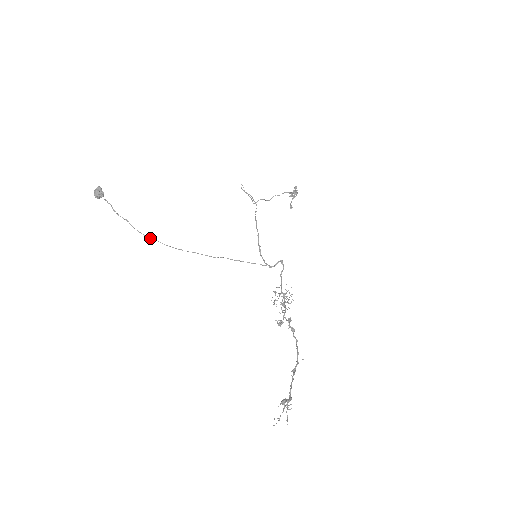
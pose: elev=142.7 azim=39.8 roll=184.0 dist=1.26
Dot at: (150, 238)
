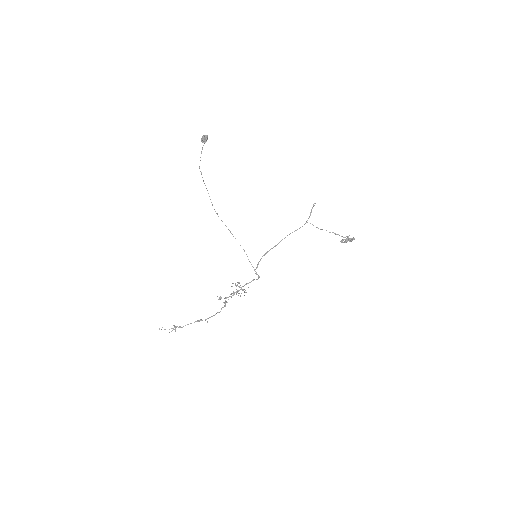
Dot at: occluded
